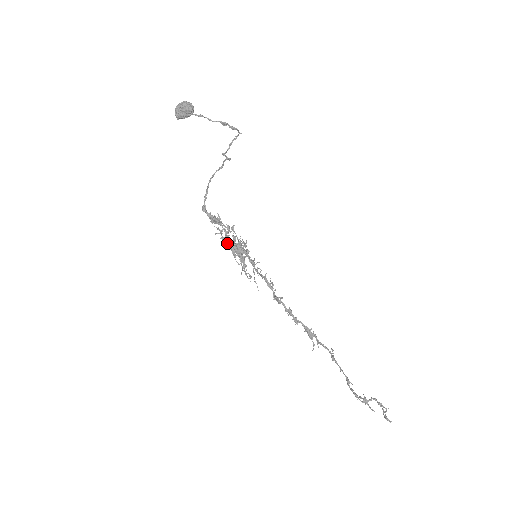
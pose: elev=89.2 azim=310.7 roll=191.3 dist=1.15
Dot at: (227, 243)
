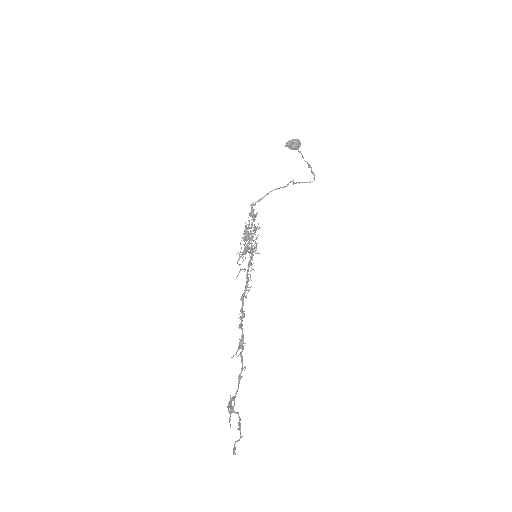
Dot at: (246, 228)
